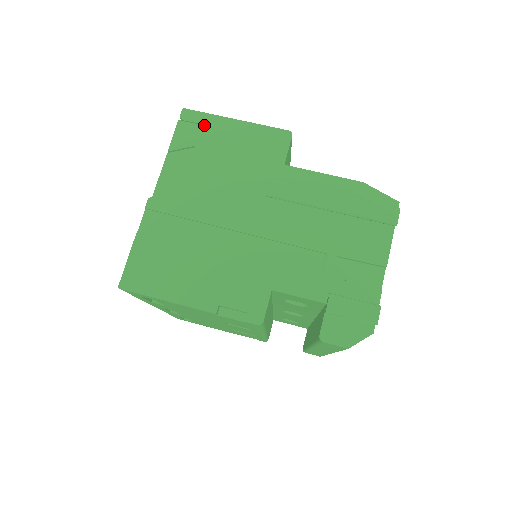
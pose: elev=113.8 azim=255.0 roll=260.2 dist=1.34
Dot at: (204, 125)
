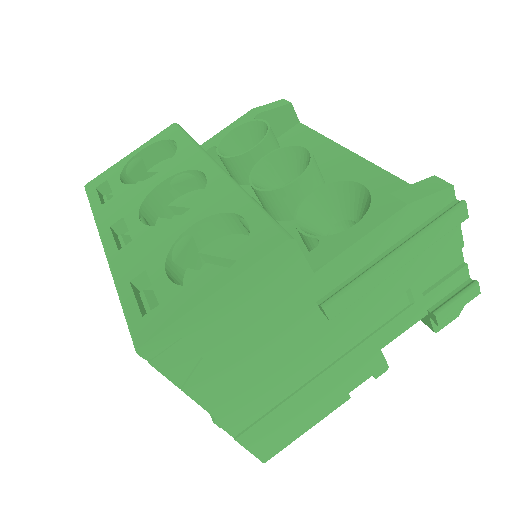
Dot at: (184, 336)
